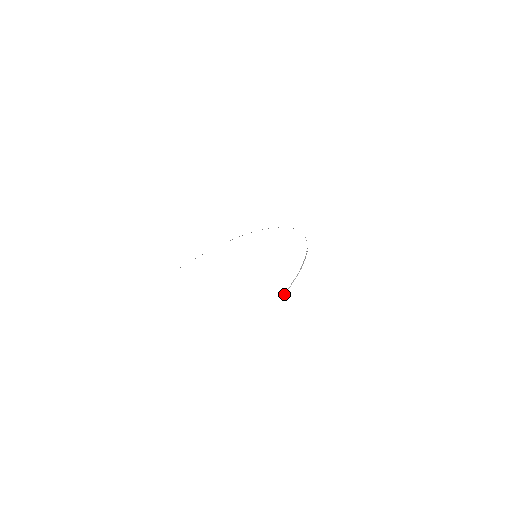
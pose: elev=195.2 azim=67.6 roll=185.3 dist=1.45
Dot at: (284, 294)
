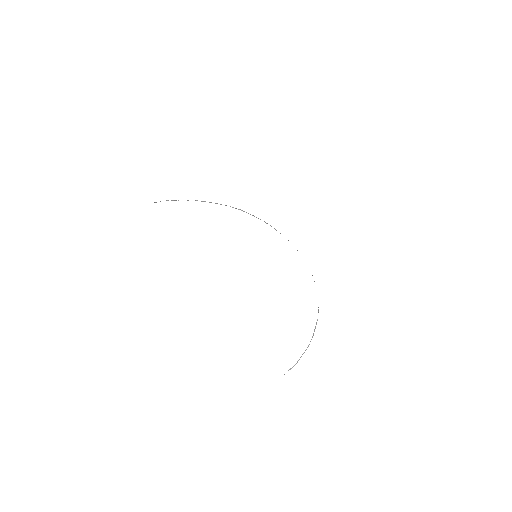
Dot at: occluded
